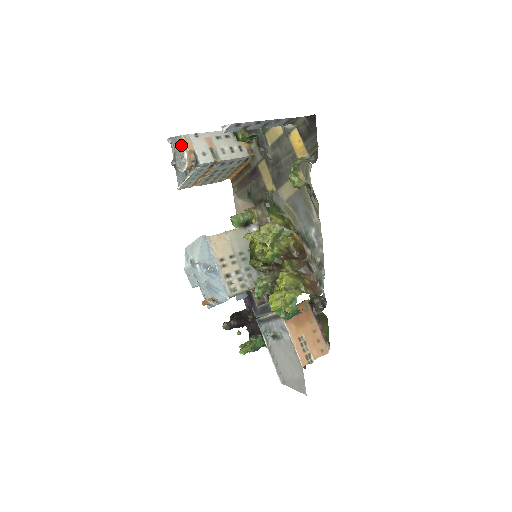
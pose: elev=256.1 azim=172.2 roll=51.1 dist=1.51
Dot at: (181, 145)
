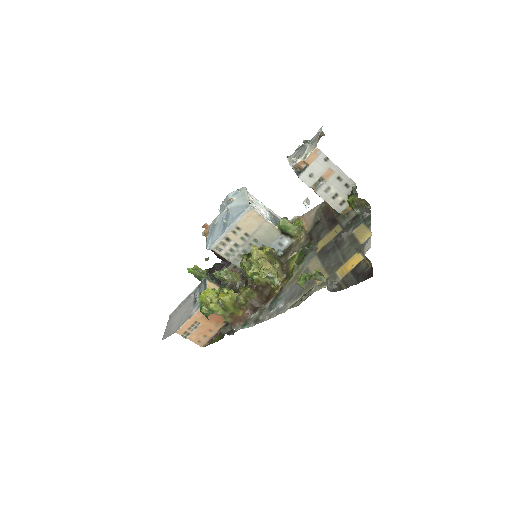
Dot at: (308, 151)
